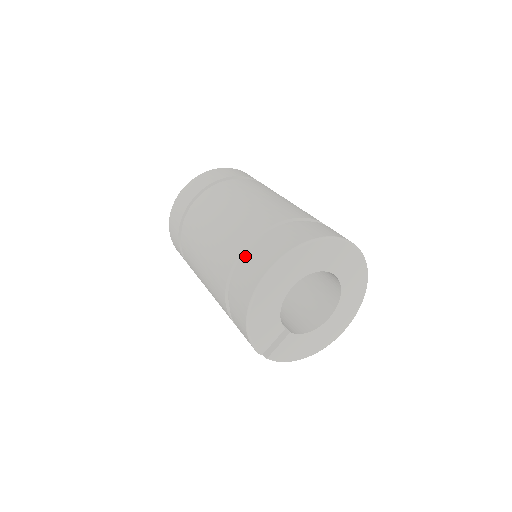
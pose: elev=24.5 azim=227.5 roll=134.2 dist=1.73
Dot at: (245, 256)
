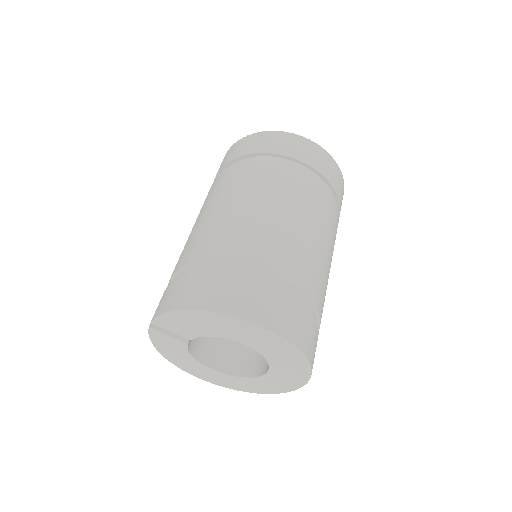
Dot at: (264, 279)
